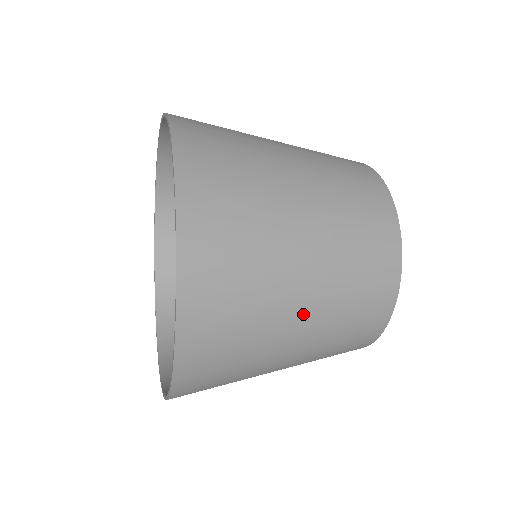
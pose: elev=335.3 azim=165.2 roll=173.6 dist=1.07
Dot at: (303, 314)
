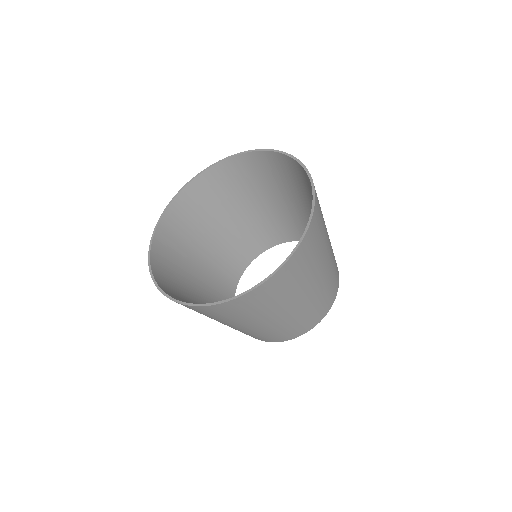
Dot at: (276, 319)
